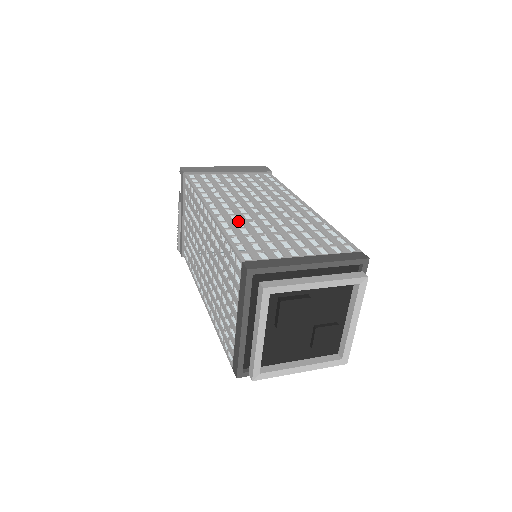
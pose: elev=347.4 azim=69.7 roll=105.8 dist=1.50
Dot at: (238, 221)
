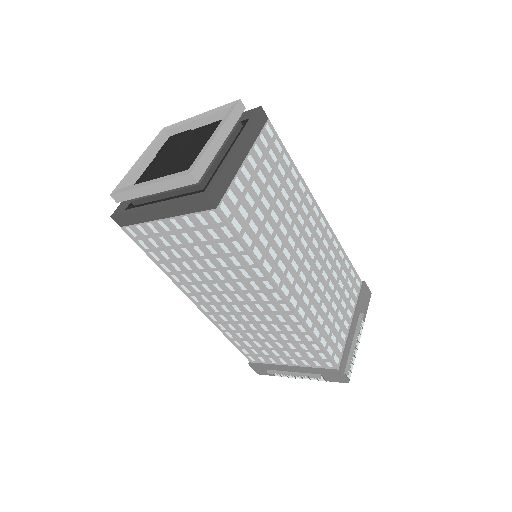
Dot at: occluded
